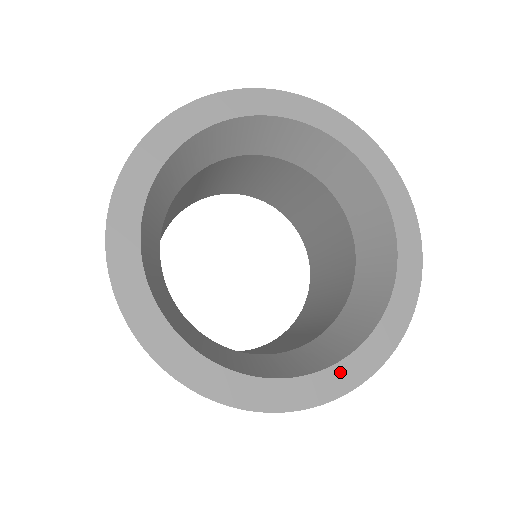
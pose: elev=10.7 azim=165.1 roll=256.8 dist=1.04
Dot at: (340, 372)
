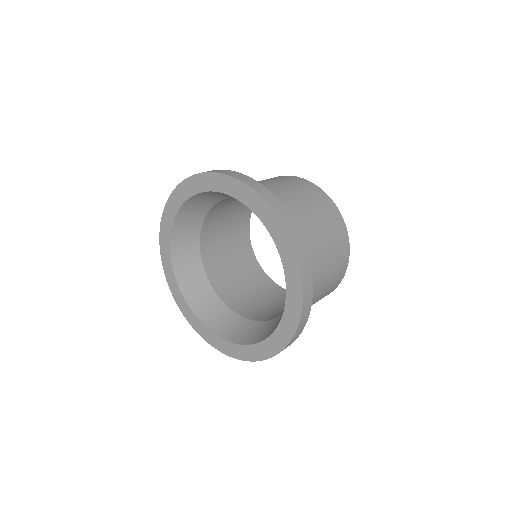
Dot at: (273, 341)
